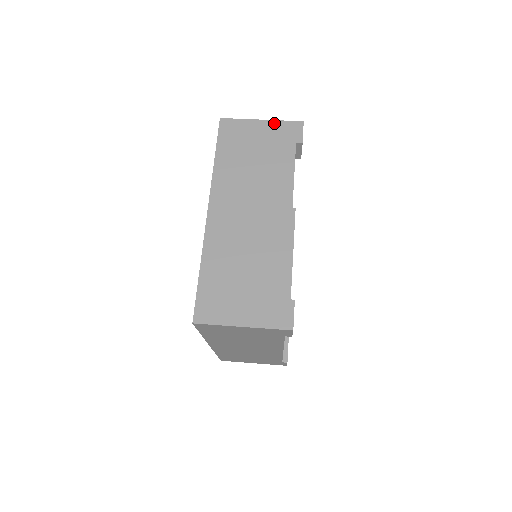
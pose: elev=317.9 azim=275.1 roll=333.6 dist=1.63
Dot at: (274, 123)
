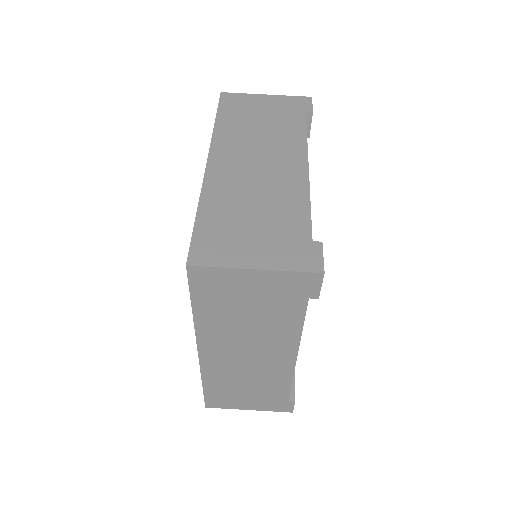
Dot at: (280, 97)
